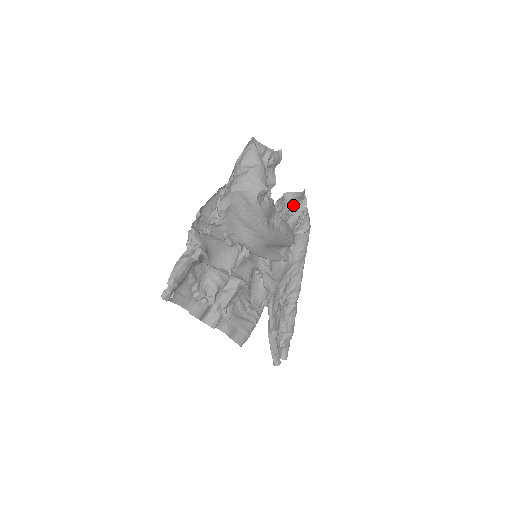
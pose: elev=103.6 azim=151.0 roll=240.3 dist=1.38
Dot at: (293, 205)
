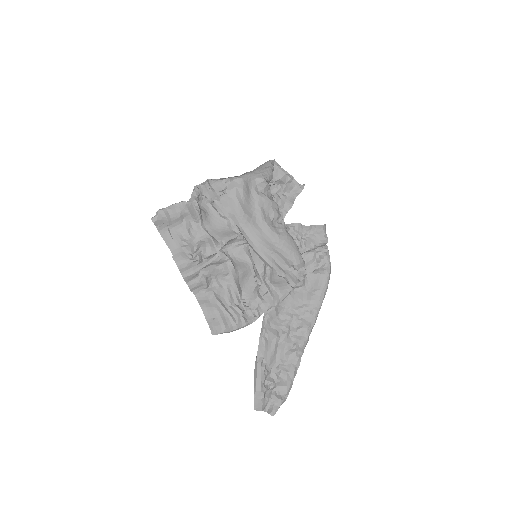
Dot at: (311, 238)
